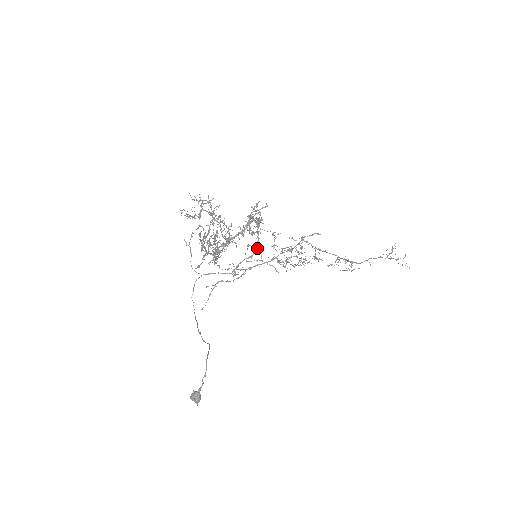
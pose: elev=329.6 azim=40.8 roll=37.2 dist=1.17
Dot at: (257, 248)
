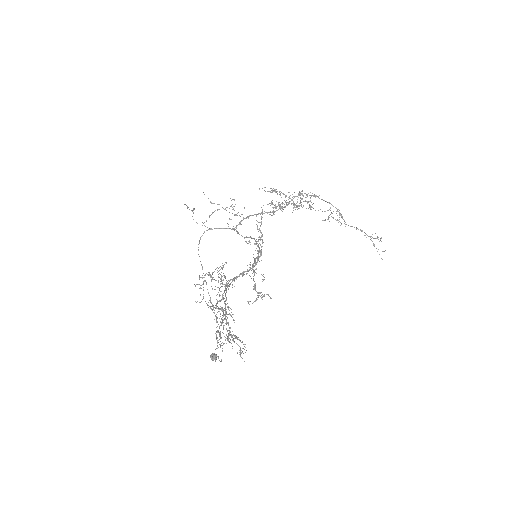
Dot at: occluded
